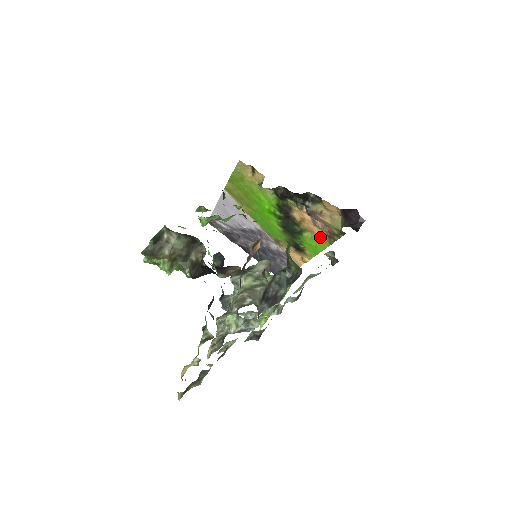
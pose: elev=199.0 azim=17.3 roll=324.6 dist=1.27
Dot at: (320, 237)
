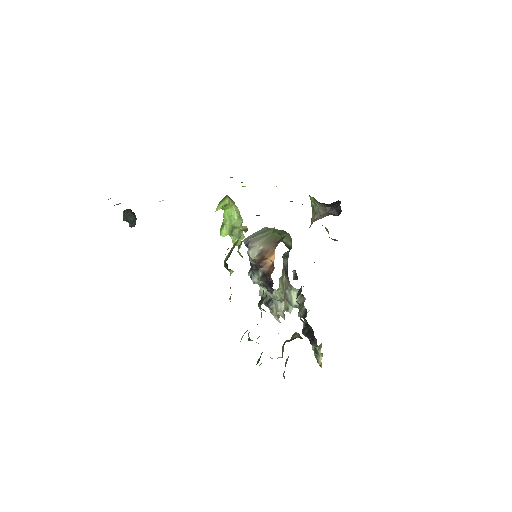
Dot at: occluded
